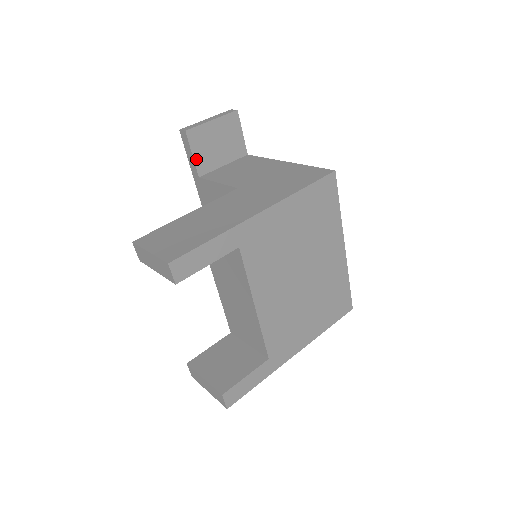
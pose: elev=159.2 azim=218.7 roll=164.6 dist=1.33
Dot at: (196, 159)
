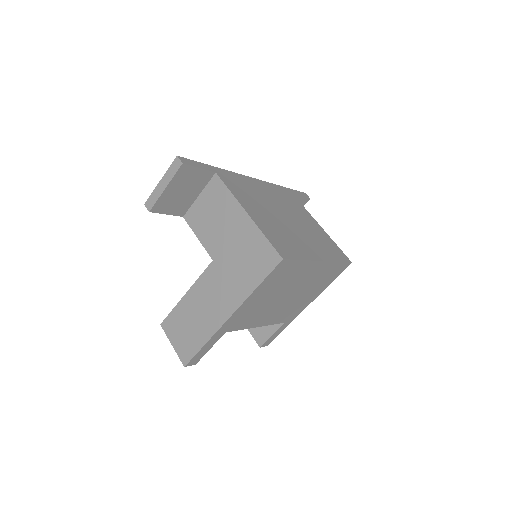
Dot at: (172, 213)
